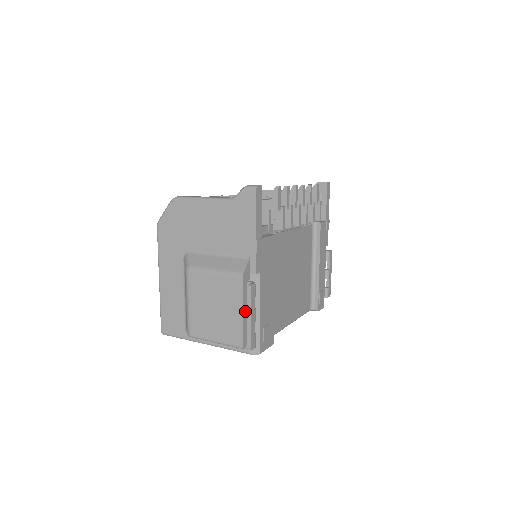
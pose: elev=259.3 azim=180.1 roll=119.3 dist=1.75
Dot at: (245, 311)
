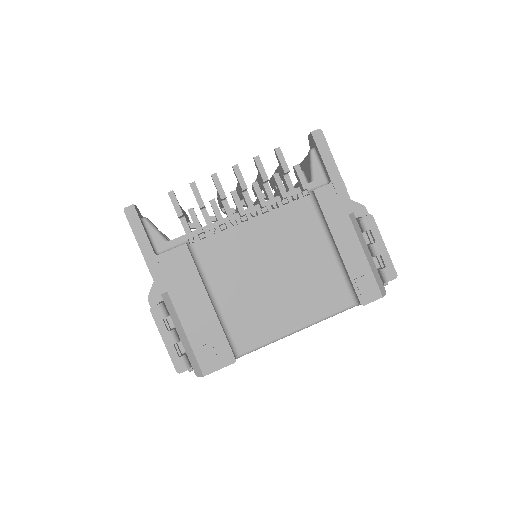
Dot at: occluded
